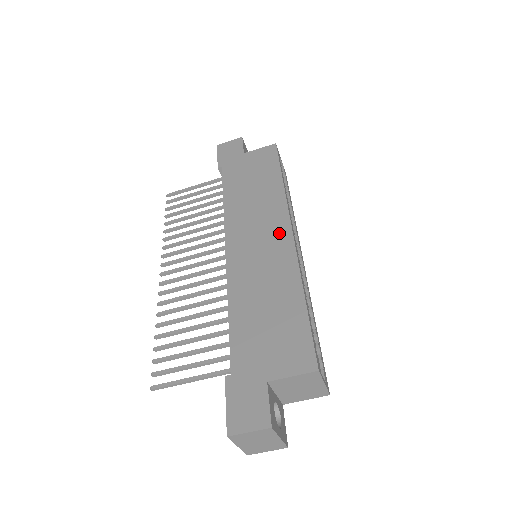
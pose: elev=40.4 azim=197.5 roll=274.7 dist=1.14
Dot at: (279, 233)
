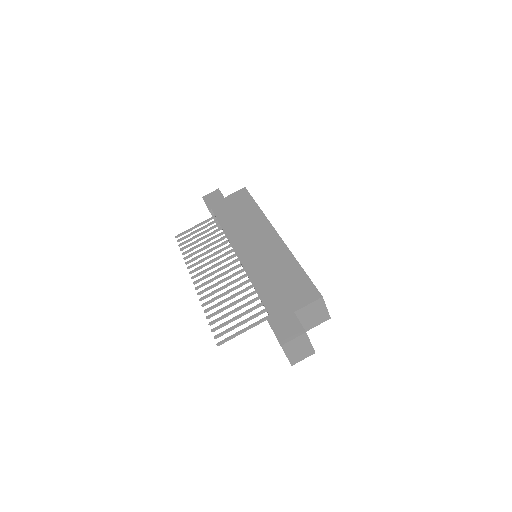
Dot at: (269, 236)
